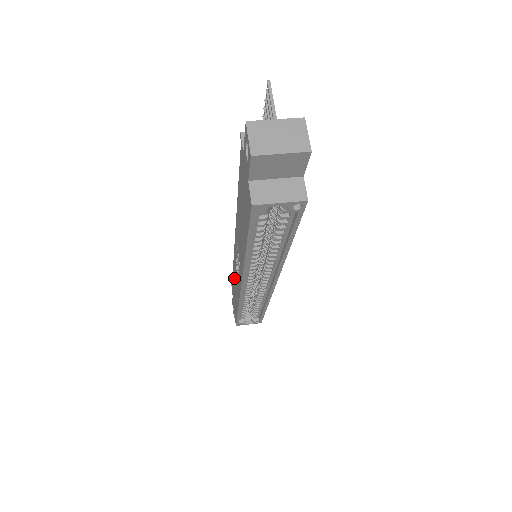
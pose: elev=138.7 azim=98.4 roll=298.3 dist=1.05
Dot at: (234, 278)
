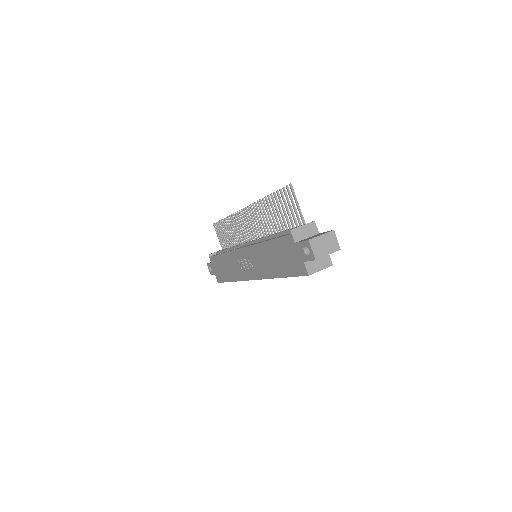
Dot at: (227, 261)
